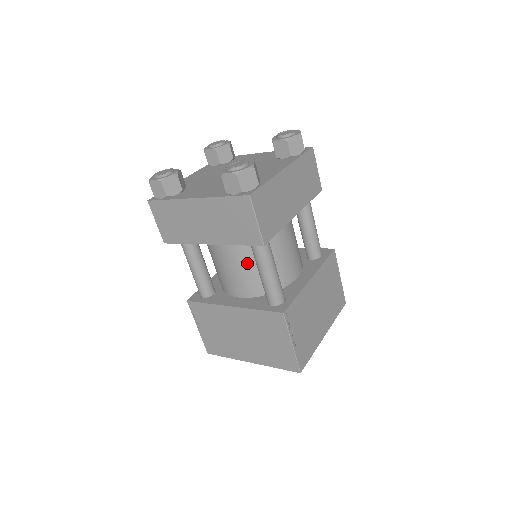
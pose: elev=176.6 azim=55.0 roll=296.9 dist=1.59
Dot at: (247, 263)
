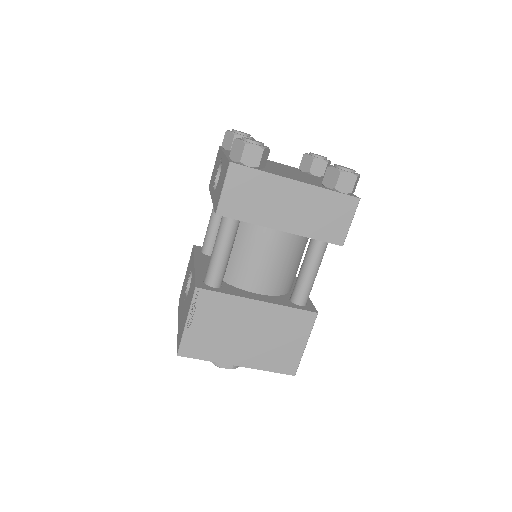
Dot at: (287, 260)
